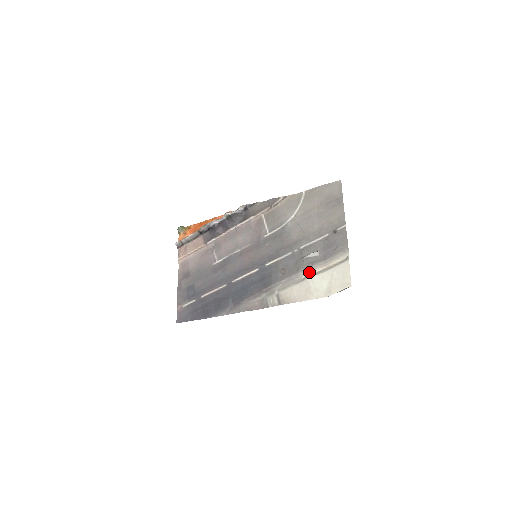
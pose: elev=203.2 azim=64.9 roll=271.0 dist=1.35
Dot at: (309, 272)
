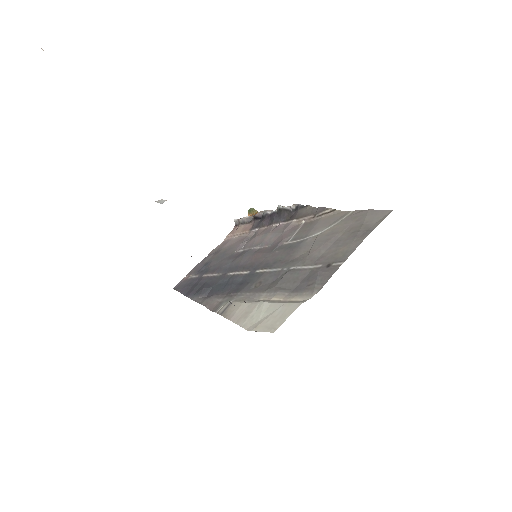
Dot at: (269, 297)
